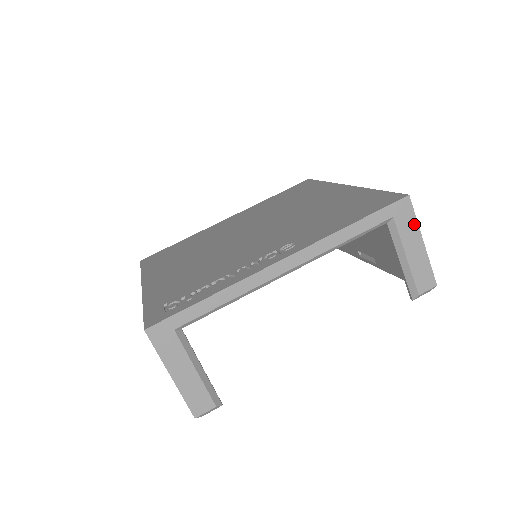
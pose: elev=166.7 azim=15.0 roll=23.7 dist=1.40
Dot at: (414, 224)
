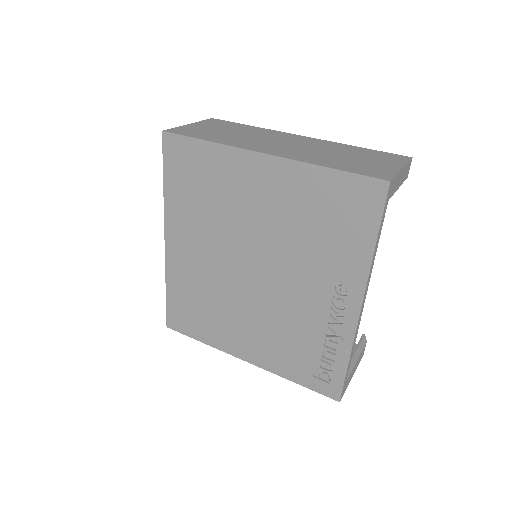
Dot at: (397, 178)
